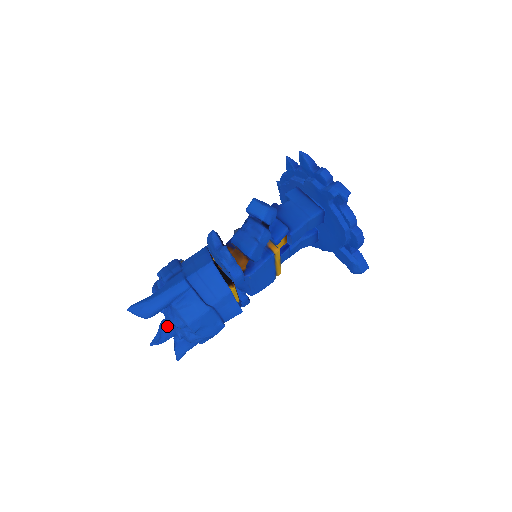
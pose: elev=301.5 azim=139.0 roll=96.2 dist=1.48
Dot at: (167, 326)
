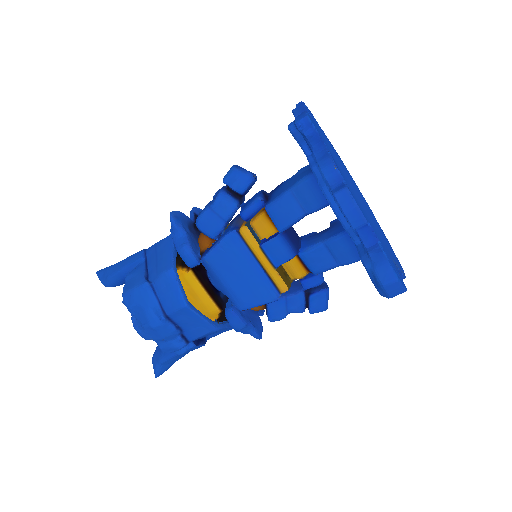
Dot at: occluded
